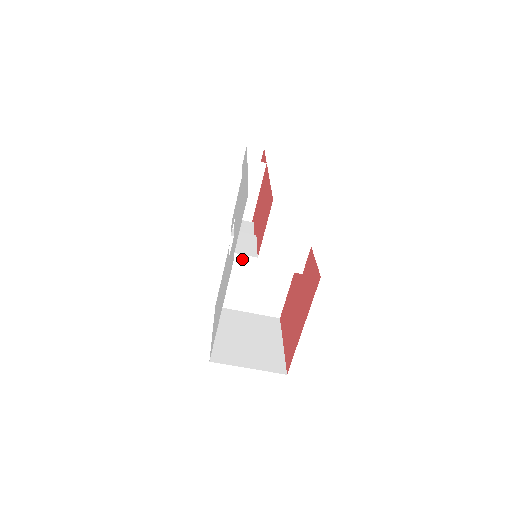
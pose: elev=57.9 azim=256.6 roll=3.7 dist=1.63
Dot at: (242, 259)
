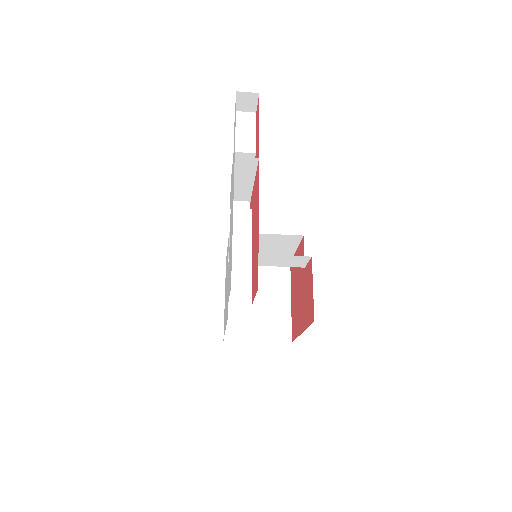
Dot at: occluded
